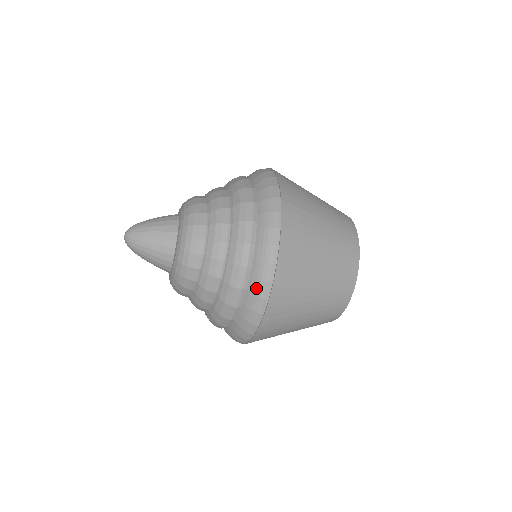
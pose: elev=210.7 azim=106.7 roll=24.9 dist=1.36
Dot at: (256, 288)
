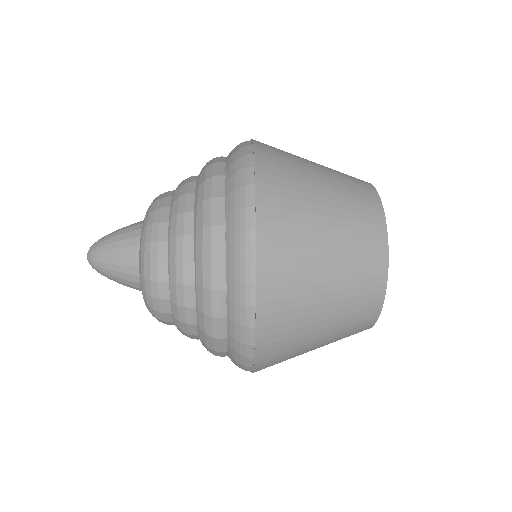
Dot at: (236, 357)
